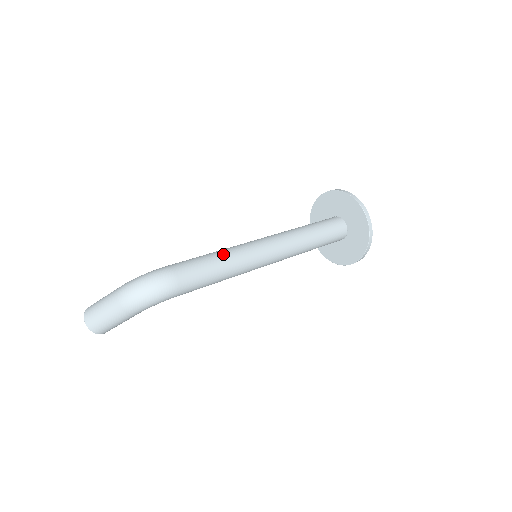
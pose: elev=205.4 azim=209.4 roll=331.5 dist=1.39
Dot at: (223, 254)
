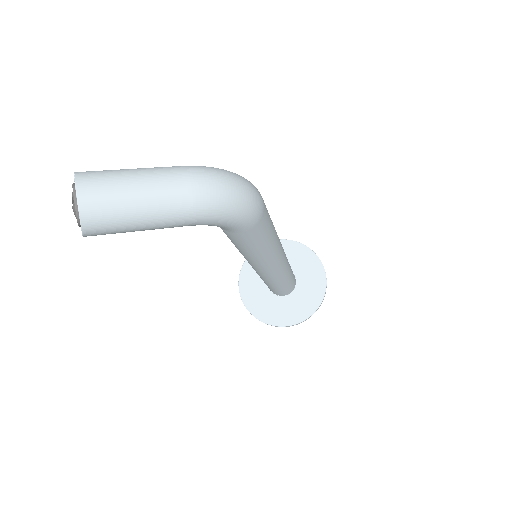
Dot at: occluded
